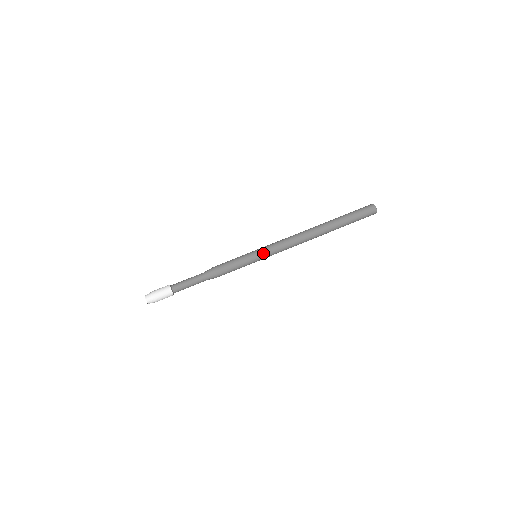
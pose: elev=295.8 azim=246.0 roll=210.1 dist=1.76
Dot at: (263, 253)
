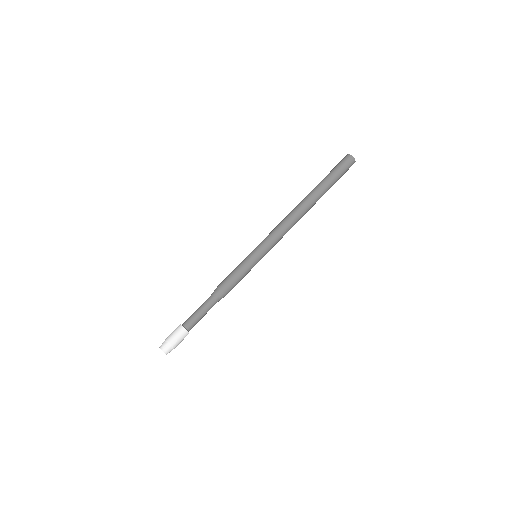
Dot at: (260, 248)
